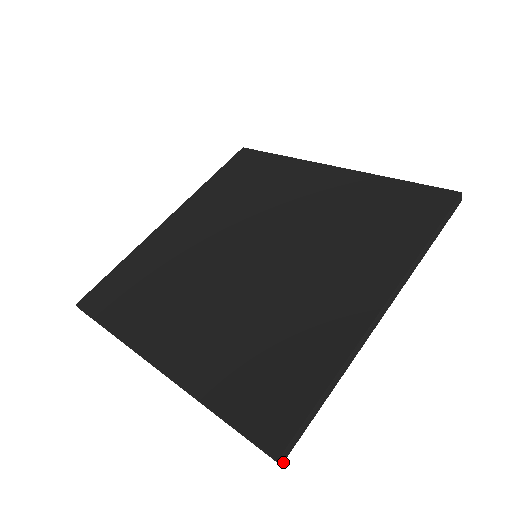
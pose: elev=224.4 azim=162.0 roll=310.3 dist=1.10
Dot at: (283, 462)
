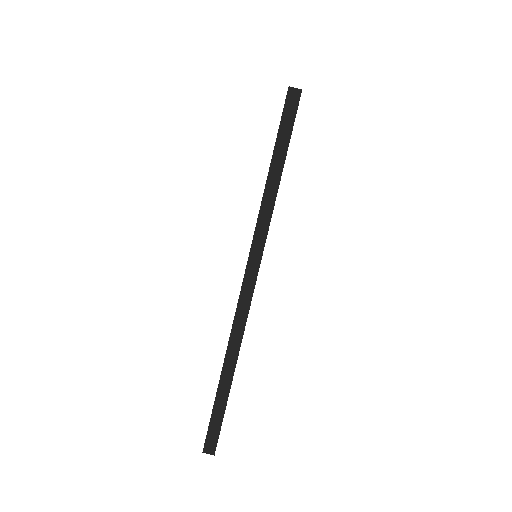
Dot at: occluded
